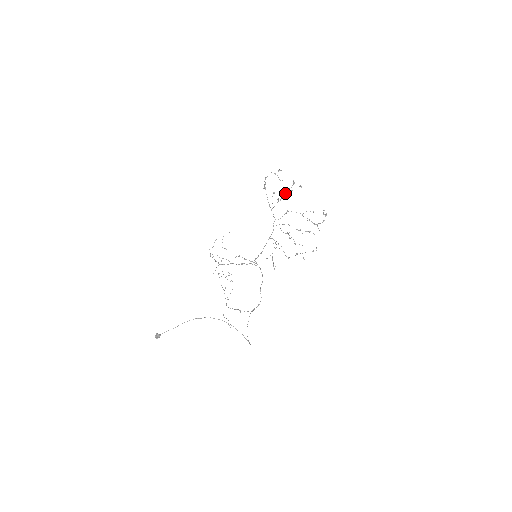
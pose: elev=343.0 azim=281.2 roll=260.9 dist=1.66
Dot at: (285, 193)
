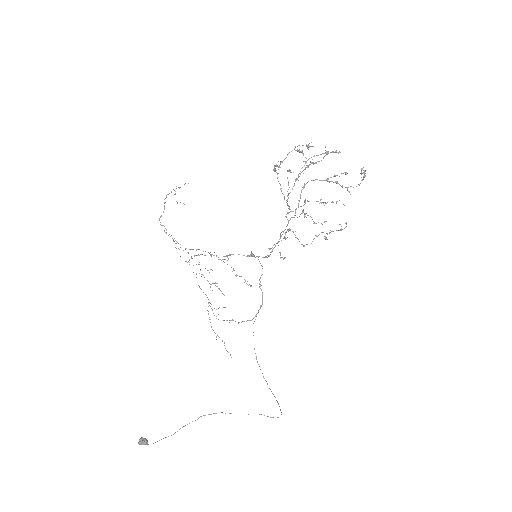
Dot at: (304, 161)
